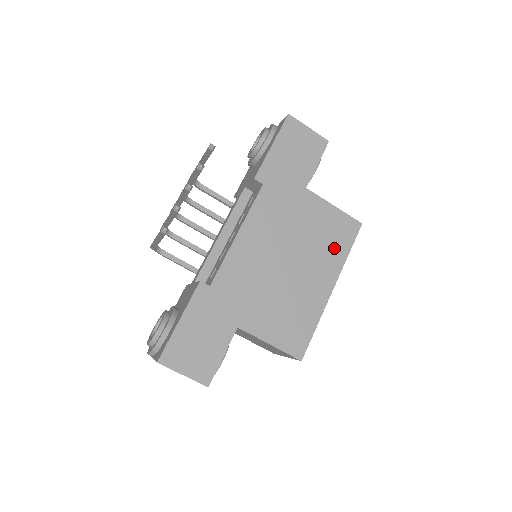
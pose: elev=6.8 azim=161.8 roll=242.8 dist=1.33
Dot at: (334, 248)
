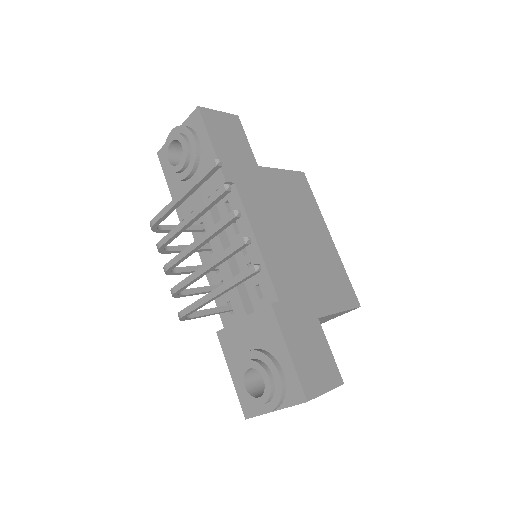
Dot at: (307, 204)
